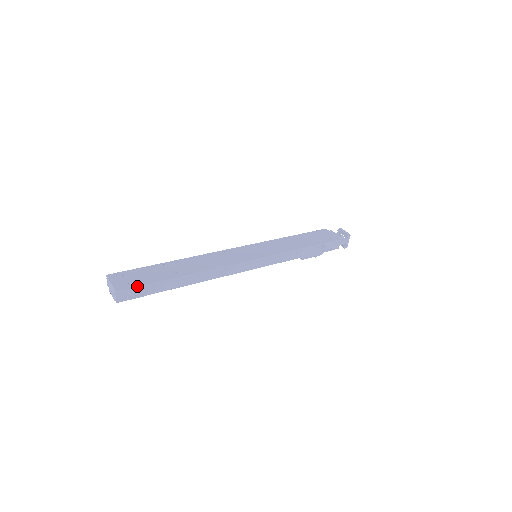
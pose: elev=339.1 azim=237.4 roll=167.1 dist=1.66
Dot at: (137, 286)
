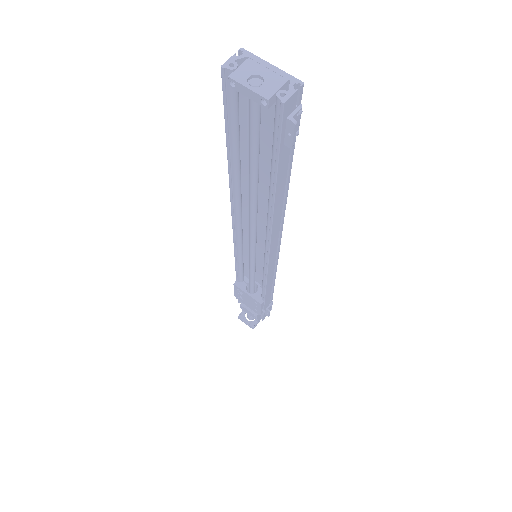
Dot at: occluded
